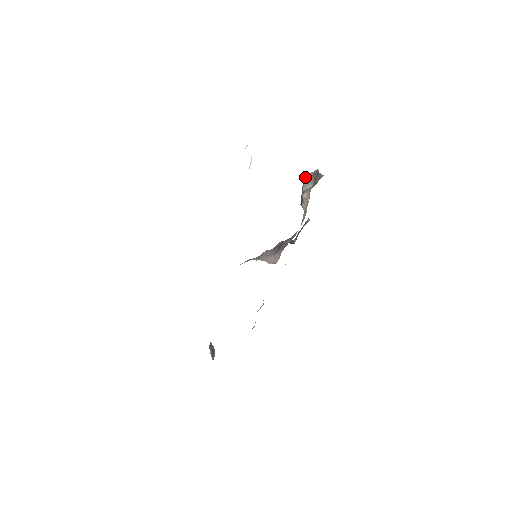
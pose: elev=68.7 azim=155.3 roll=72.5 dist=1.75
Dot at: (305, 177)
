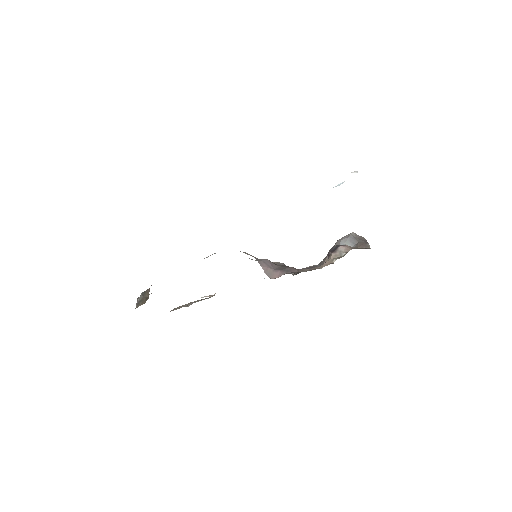
Dot at: (351, 234)
